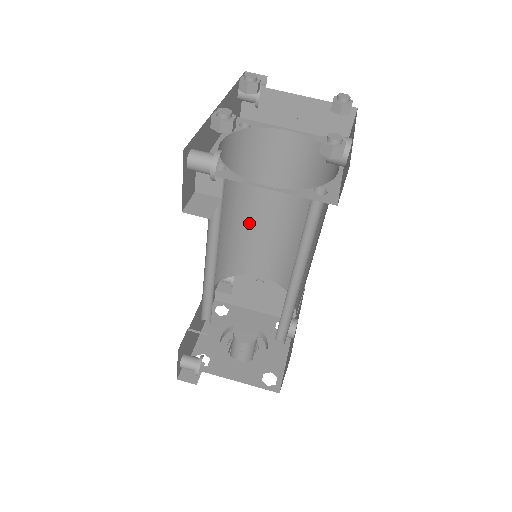
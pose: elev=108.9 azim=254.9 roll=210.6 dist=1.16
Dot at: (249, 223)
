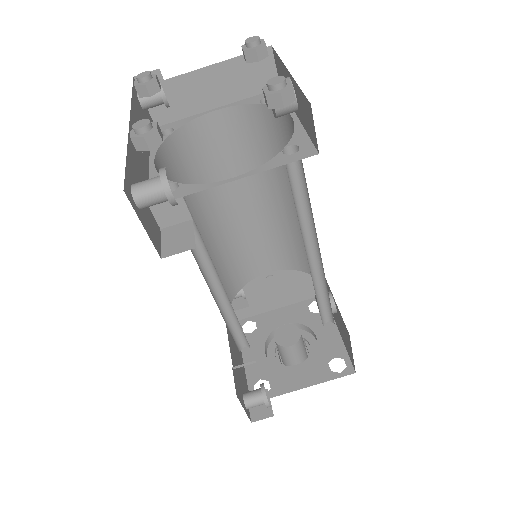
Dot at: (228, 228)
